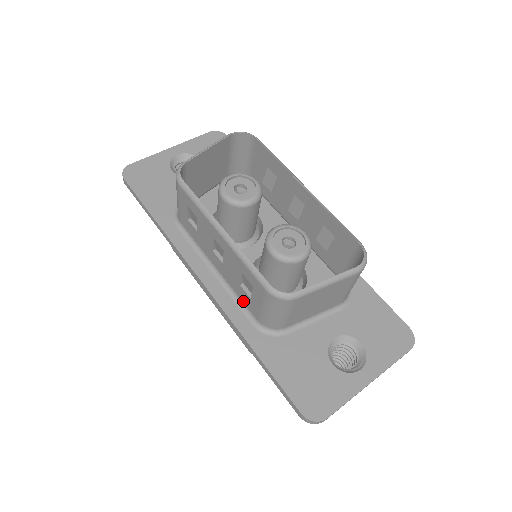
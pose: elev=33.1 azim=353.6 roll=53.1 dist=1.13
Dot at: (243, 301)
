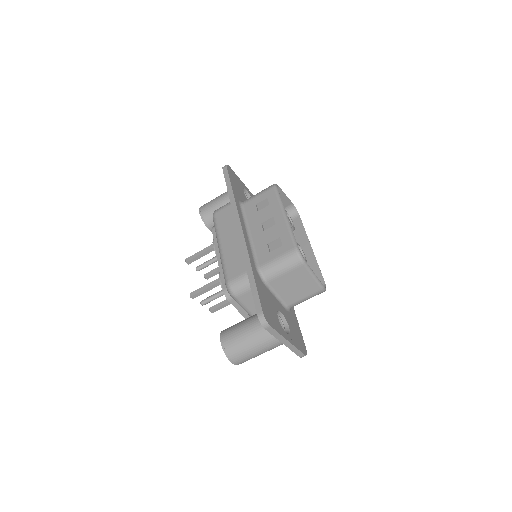
Dot at: (258, 254)
